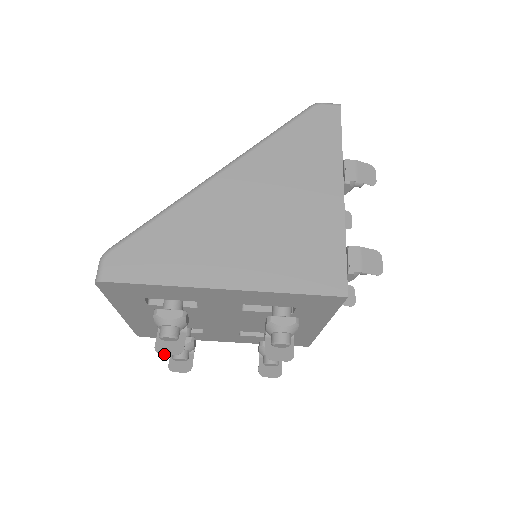
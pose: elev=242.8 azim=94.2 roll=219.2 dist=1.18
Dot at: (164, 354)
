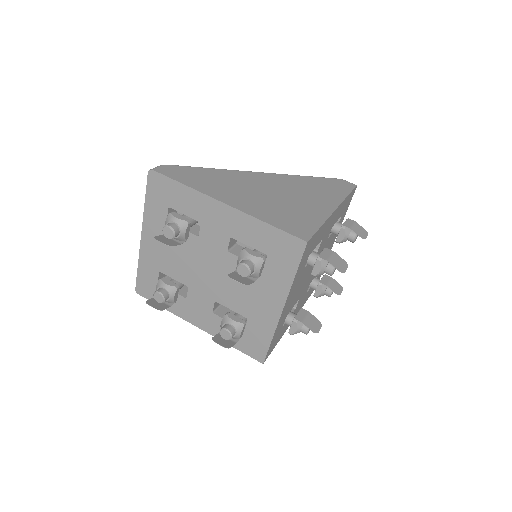
Dot at: (159, 240)
